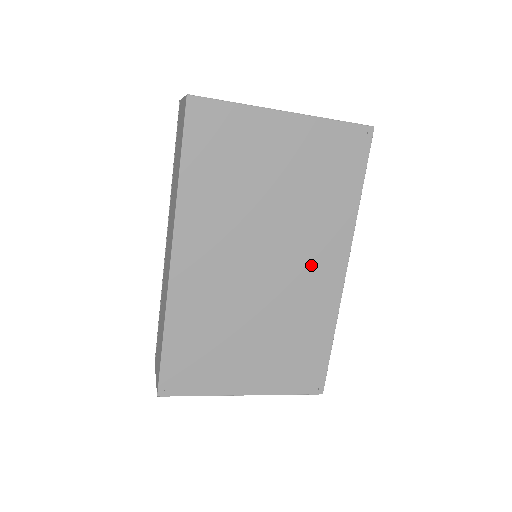
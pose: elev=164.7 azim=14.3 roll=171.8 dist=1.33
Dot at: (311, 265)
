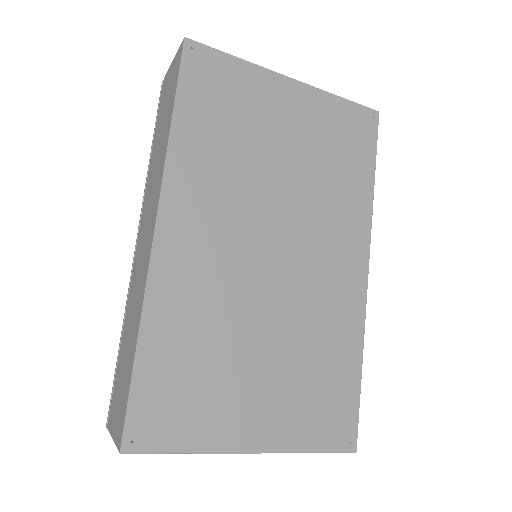
Dot at: (328, 259)
